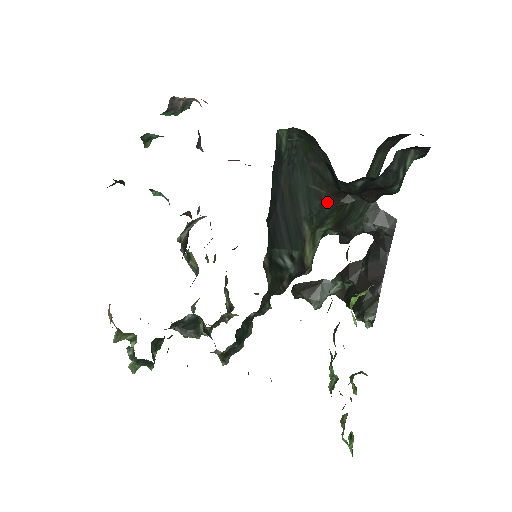
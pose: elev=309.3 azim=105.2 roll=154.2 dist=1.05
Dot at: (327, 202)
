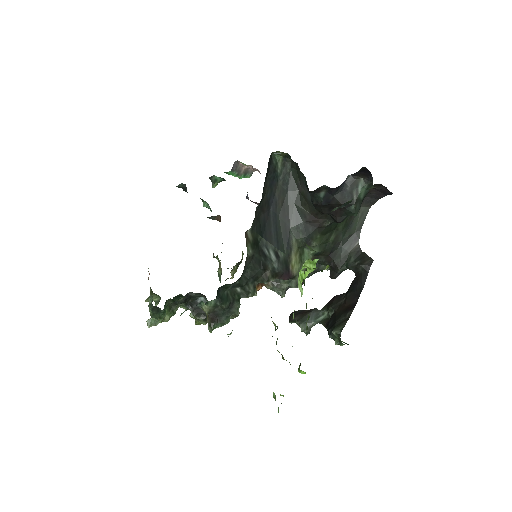
Dot at: (310, 221)
